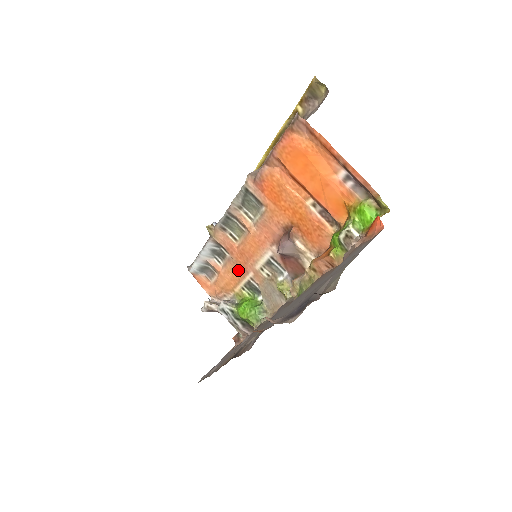
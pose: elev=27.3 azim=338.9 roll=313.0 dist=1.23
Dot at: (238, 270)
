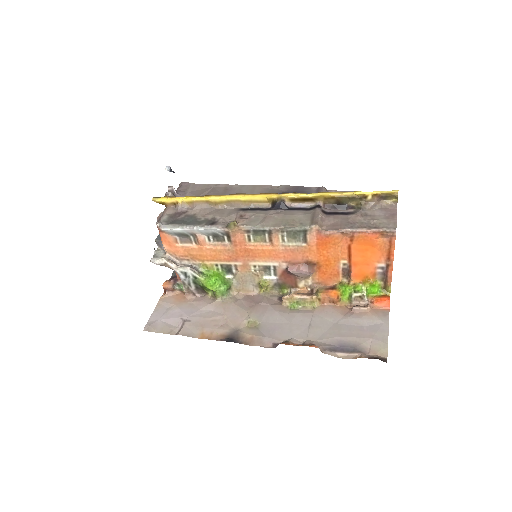
Dot at: (228, 256)
